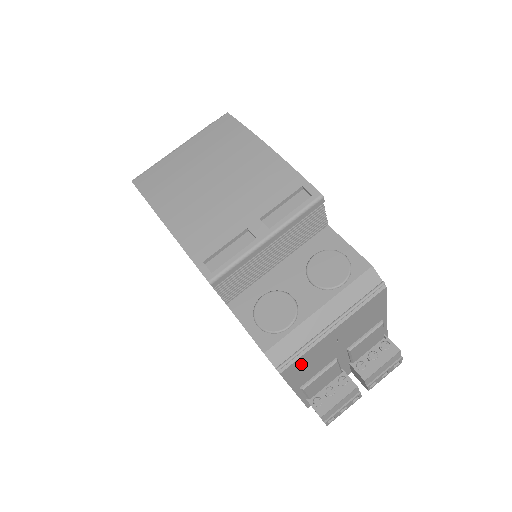
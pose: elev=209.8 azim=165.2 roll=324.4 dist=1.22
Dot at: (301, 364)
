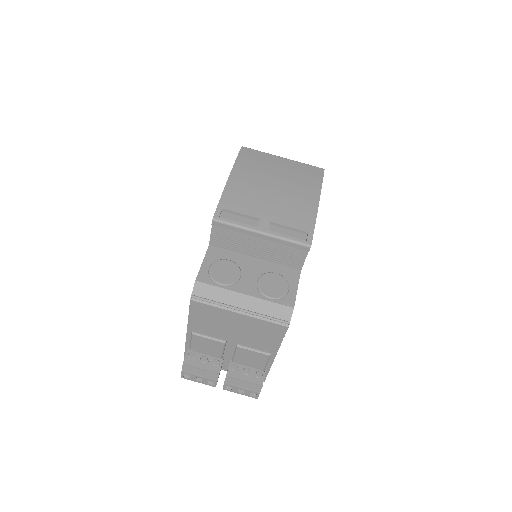
Dot at: (205, 312)
